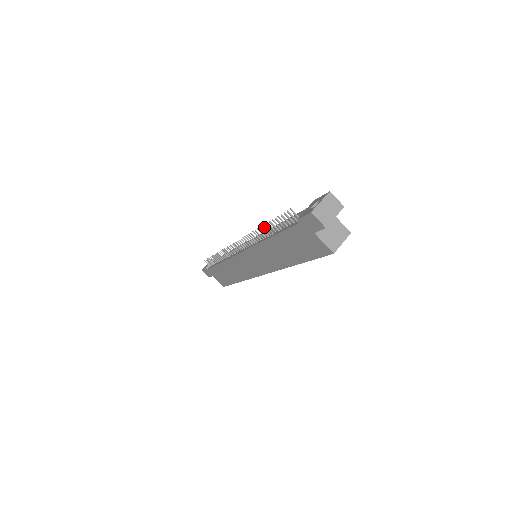
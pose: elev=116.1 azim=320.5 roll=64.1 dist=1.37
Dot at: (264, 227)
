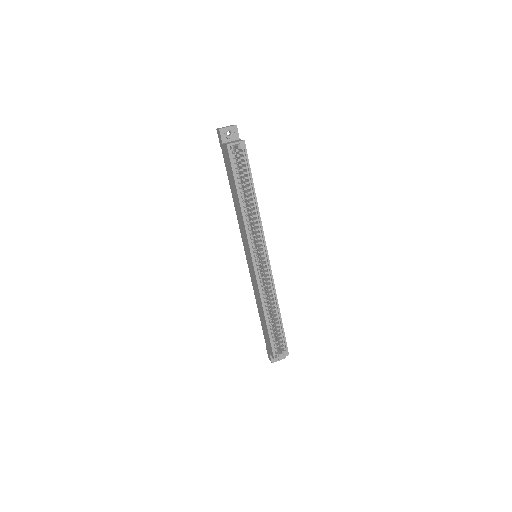
Dot at: occluded
